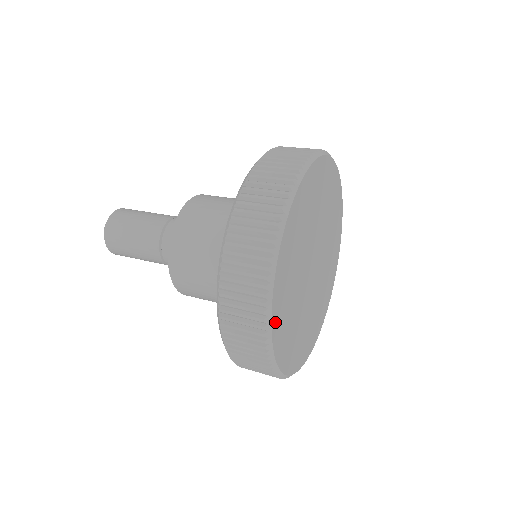
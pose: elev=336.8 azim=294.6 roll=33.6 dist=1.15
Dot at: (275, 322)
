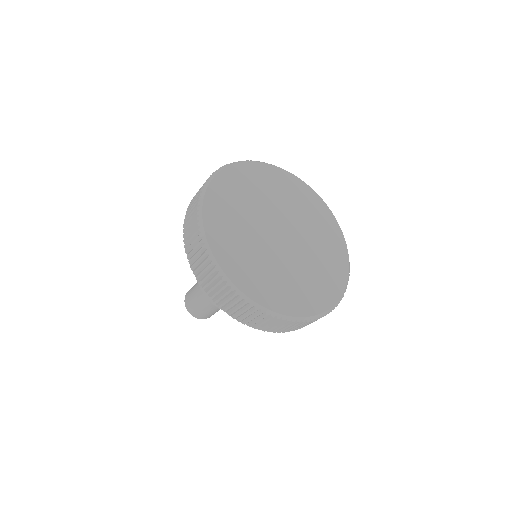
Dot at: (215, 245)
